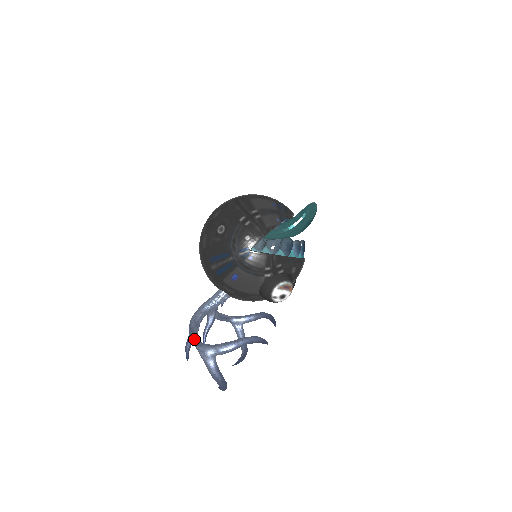
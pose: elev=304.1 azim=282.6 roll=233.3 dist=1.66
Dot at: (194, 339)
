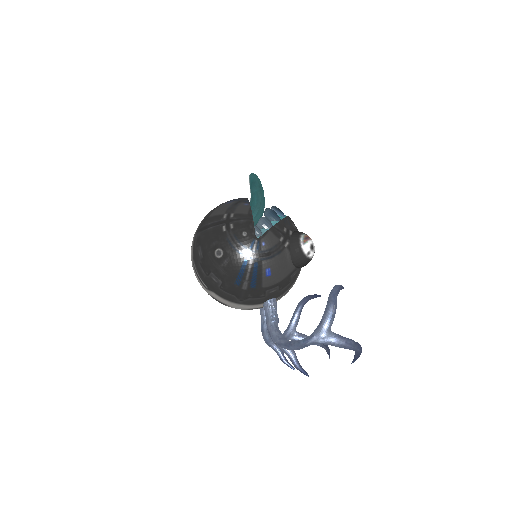
Dot at: (300, 342)
